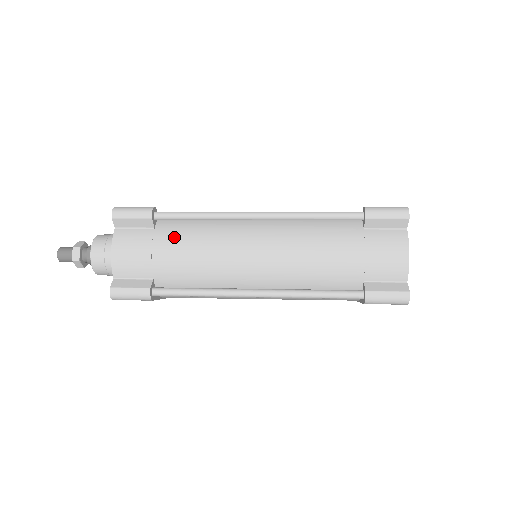
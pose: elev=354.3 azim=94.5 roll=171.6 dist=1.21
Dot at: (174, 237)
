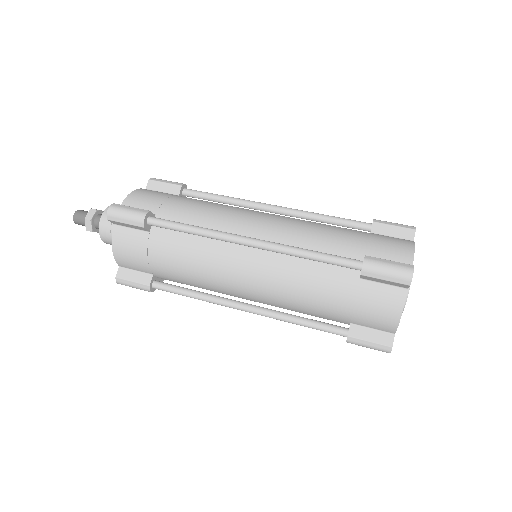
Dot at: (167, 247)
